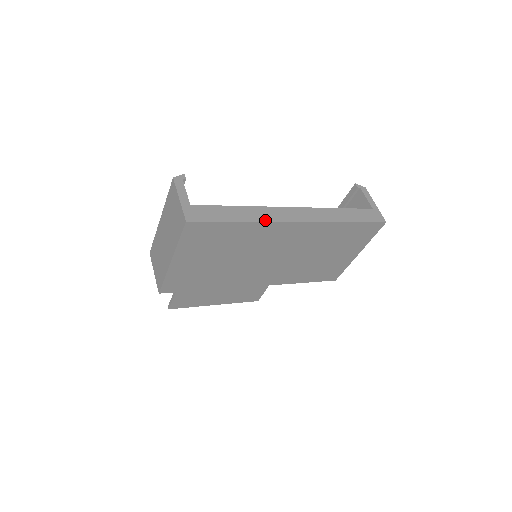
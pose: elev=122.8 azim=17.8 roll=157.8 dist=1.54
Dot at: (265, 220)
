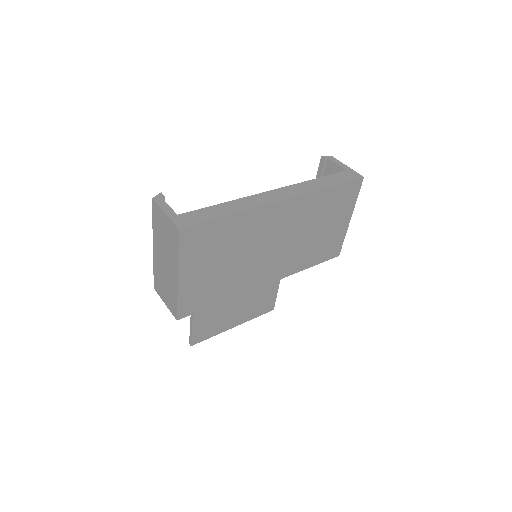
Dot at: (252, 207)
